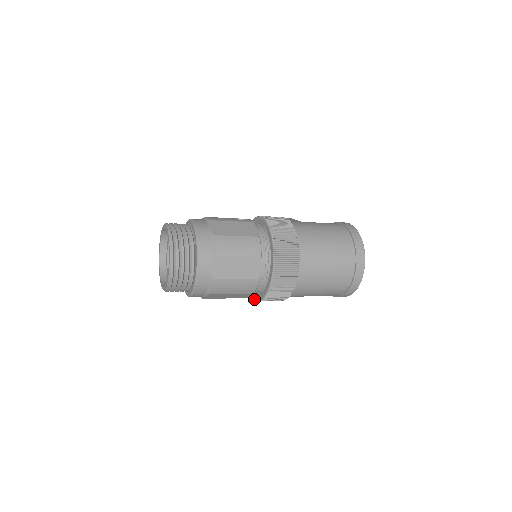
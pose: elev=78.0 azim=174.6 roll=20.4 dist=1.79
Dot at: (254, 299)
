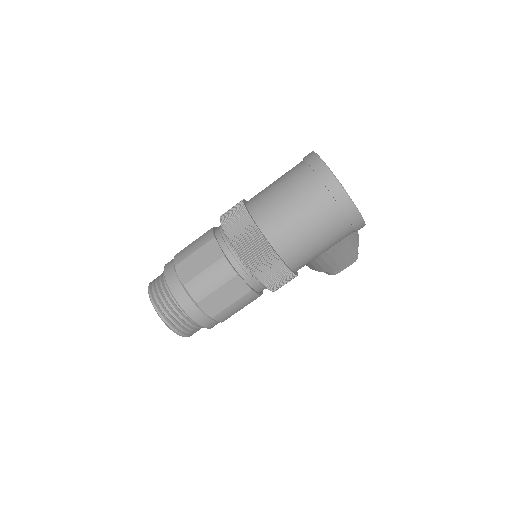
Dot at: occluded
